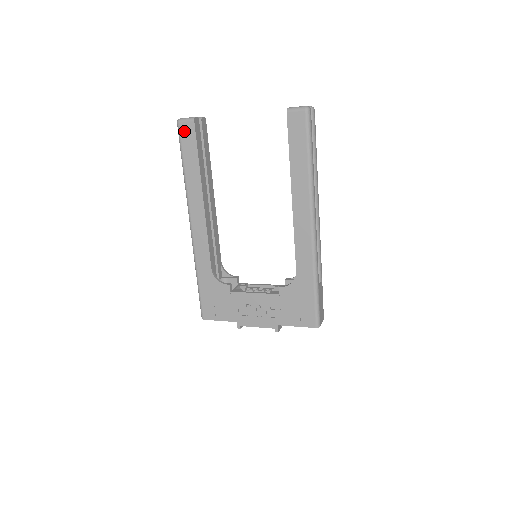
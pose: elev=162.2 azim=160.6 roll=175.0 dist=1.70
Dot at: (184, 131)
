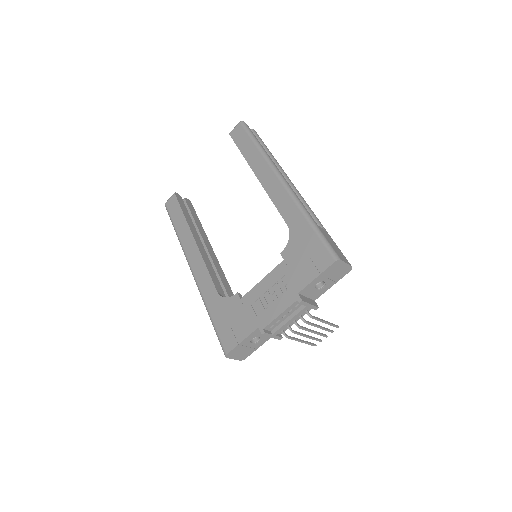
Dot at: (170, 205)
